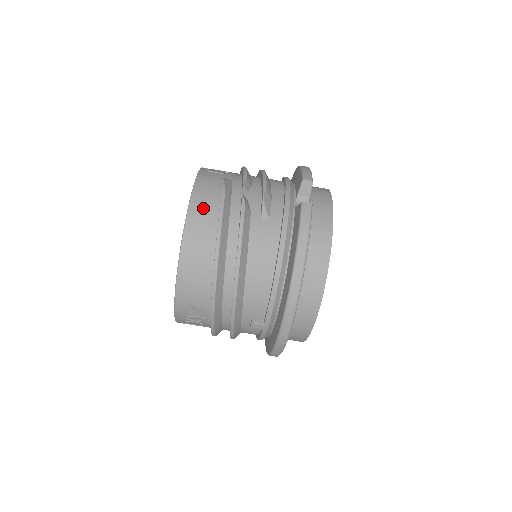
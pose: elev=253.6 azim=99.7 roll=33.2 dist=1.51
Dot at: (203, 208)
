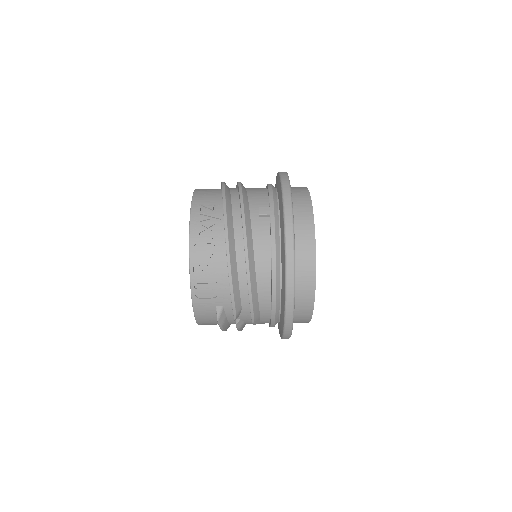
Dot at: occluded
